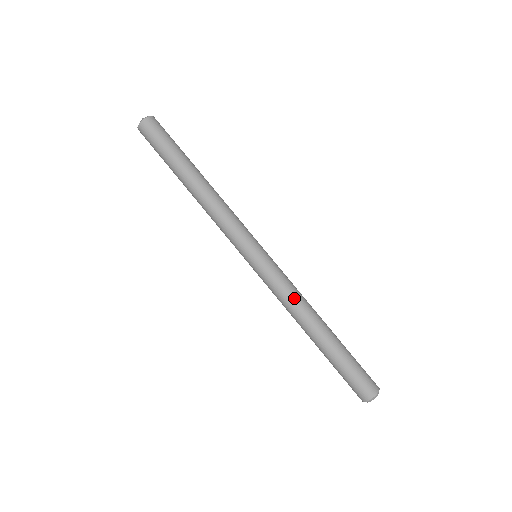
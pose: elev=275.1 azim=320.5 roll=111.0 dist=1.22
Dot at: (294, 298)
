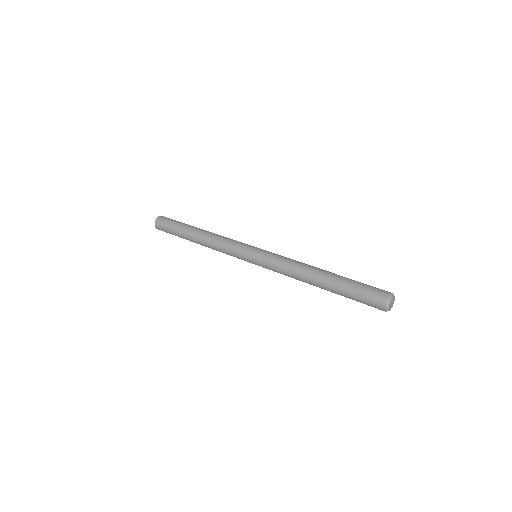
Dot at: (293, 261)
